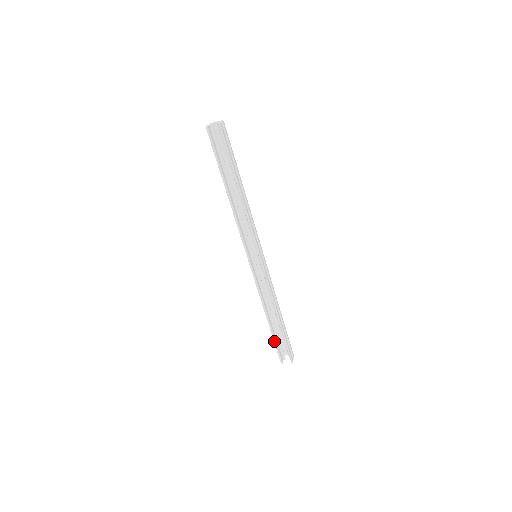
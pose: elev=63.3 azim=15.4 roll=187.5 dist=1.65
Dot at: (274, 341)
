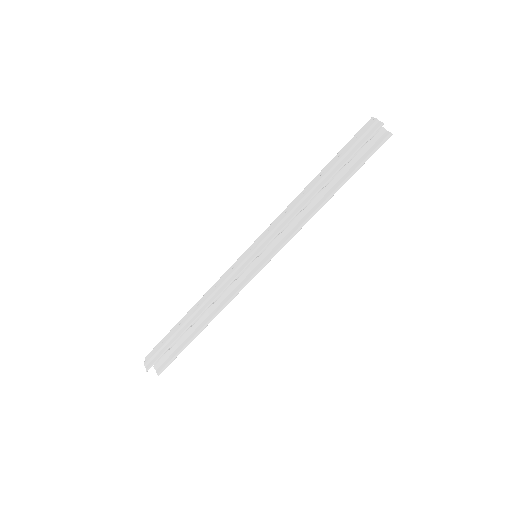
Dot at: (171, 345)
